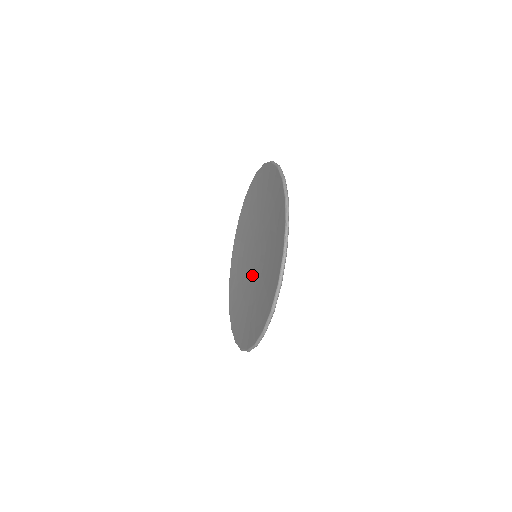
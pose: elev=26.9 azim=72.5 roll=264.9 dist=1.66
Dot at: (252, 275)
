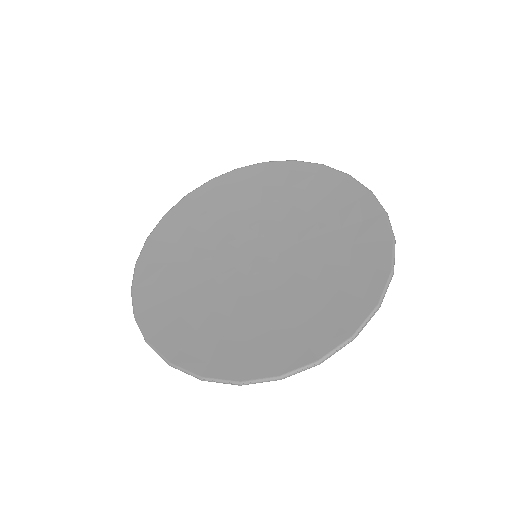
Dot at: (242, 277)
